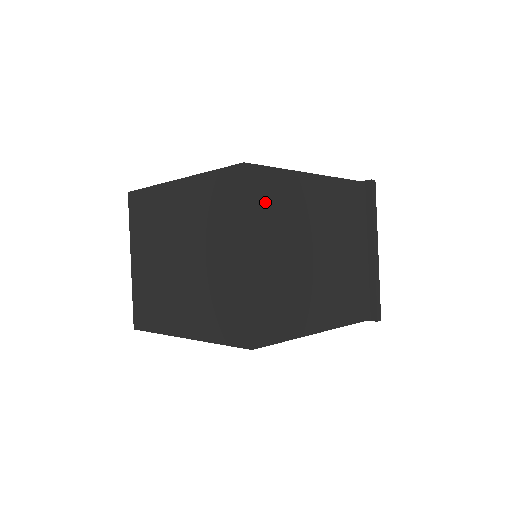
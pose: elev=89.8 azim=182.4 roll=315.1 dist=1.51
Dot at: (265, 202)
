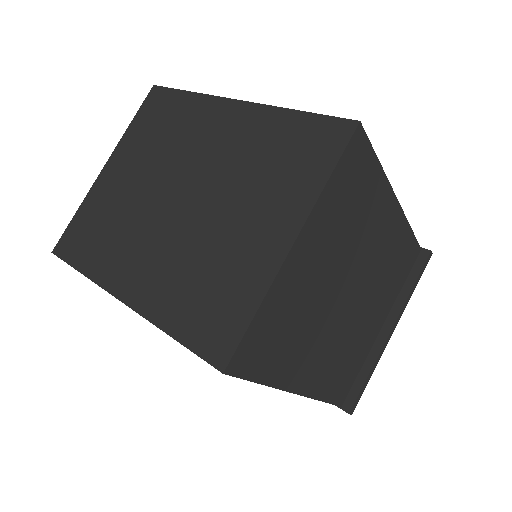
Dot at: (347, 190)
